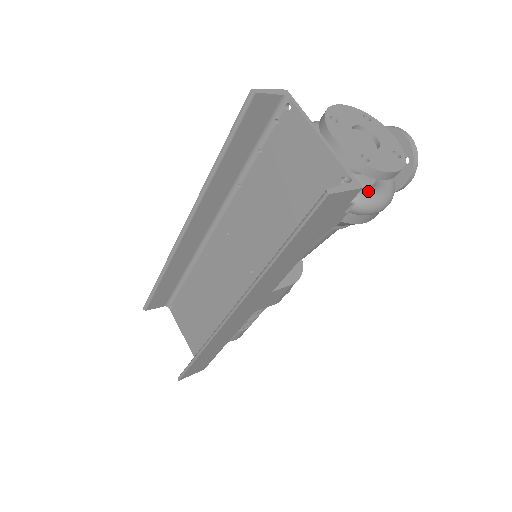
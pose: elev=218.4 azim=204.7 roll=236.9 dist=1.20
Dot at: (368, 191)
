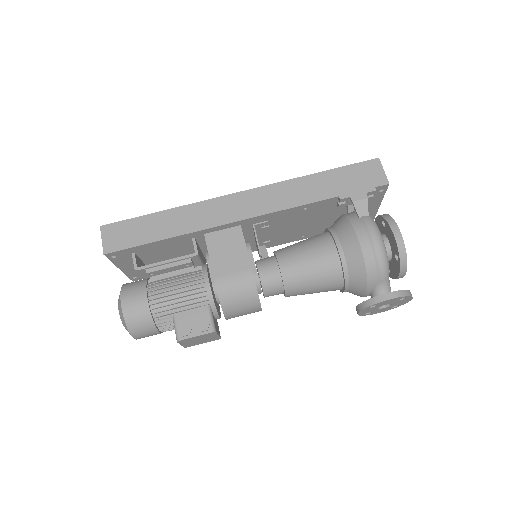
Dot at: occluded
